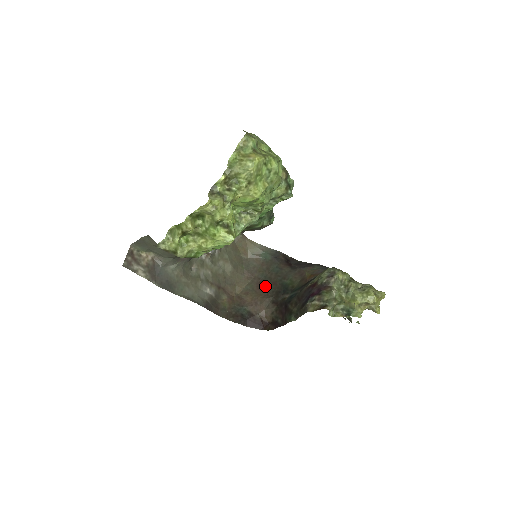
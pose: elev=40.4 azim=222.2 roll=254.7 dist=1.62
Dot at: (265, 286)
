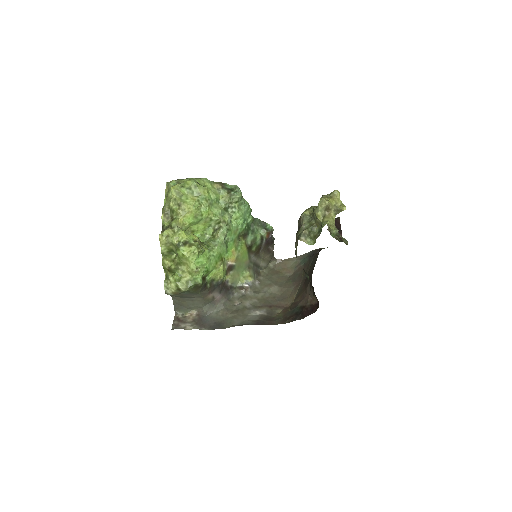
Dot at: (307, 280)
